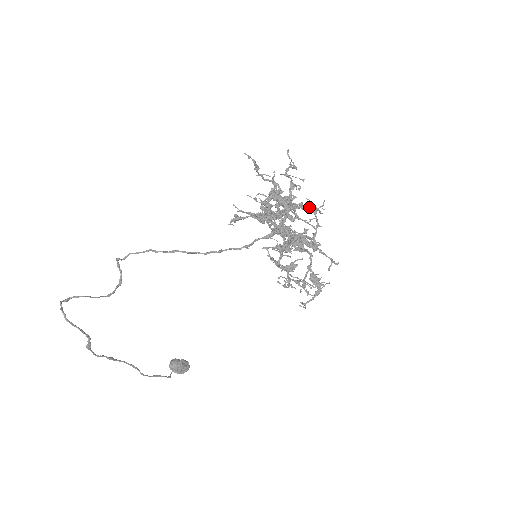
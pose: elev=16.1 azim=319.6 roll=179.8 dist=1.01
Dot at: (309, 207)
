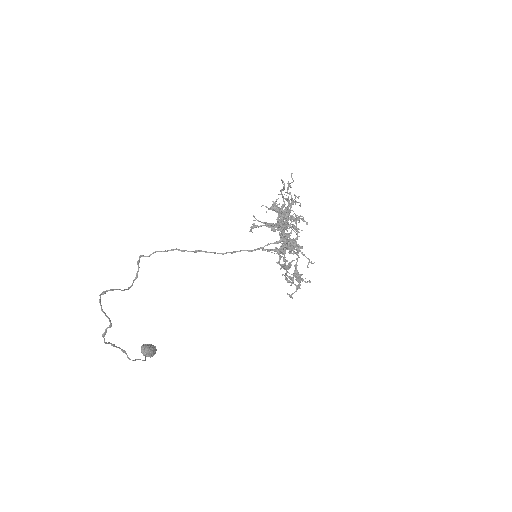
Dot at: (301, 219)
